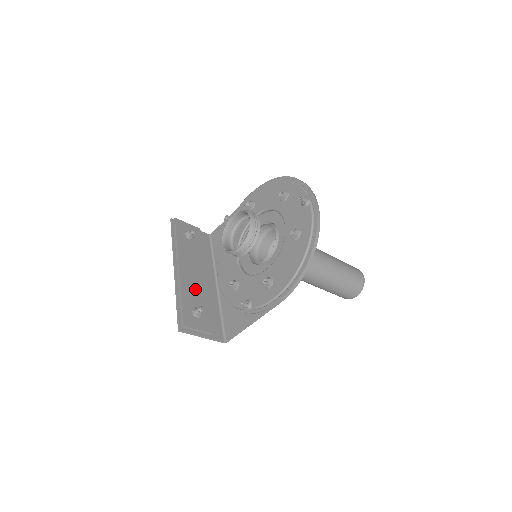
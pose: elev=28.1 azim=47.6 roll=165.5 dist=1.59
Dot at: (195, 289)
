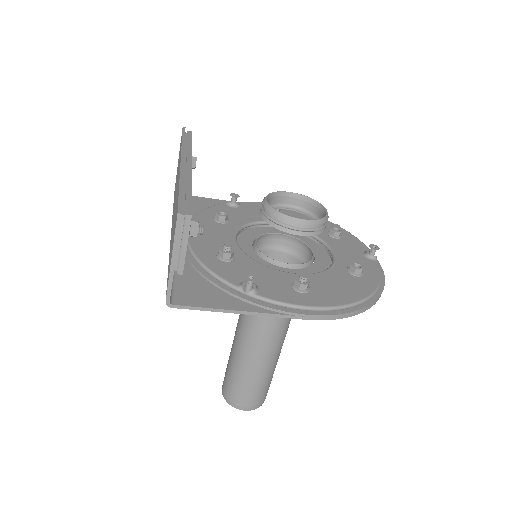
Dot at: occluded
